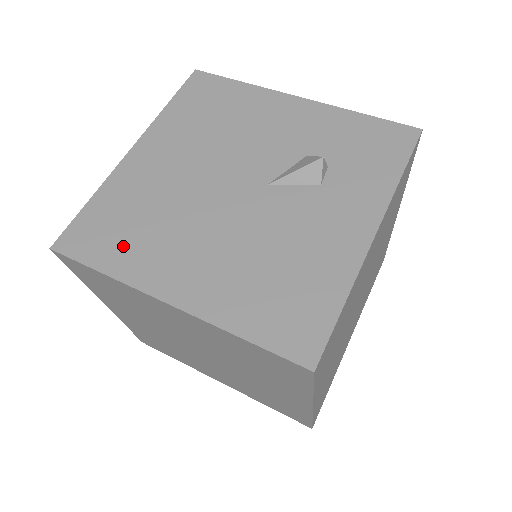
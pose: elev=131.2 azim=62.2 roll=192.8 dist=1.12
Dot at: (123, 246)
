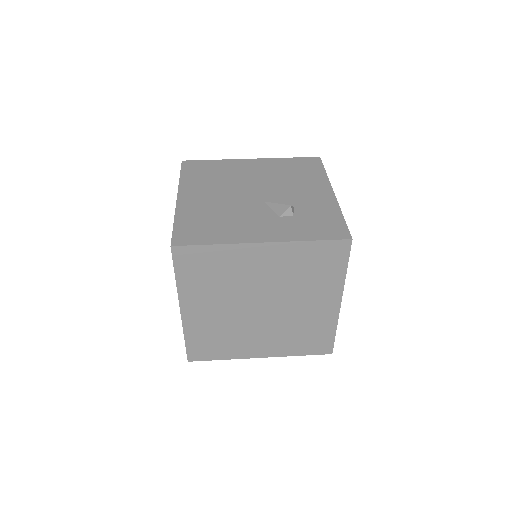
Dot at: (197, 176)
